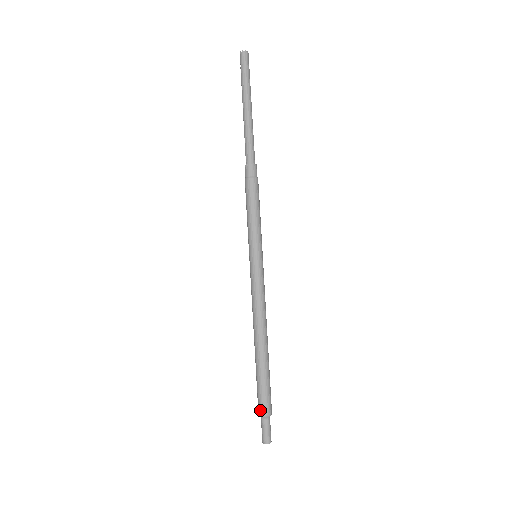
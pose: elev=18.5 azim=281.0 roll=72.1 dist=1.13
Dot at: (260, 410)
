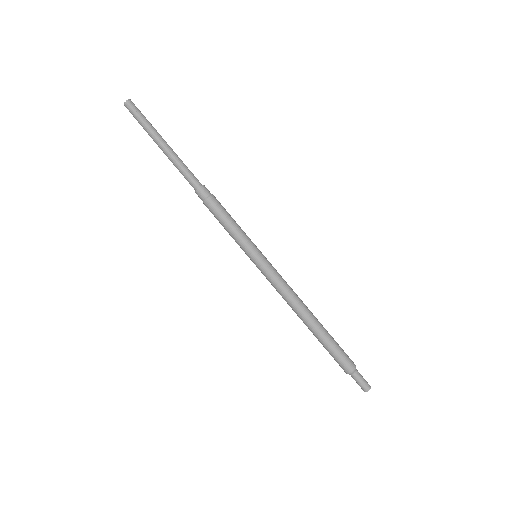
Dot at: occluded
